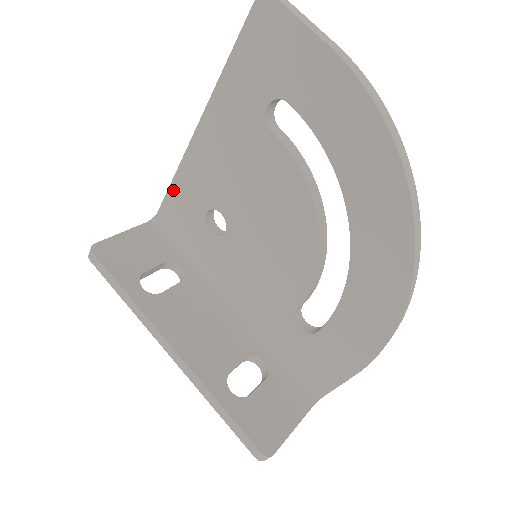
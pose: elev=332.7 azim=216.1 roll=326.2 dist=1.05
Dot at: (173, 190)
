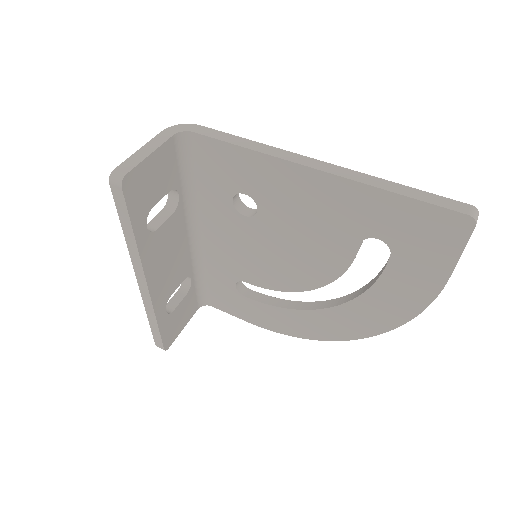
Dot at: (232, 149)
